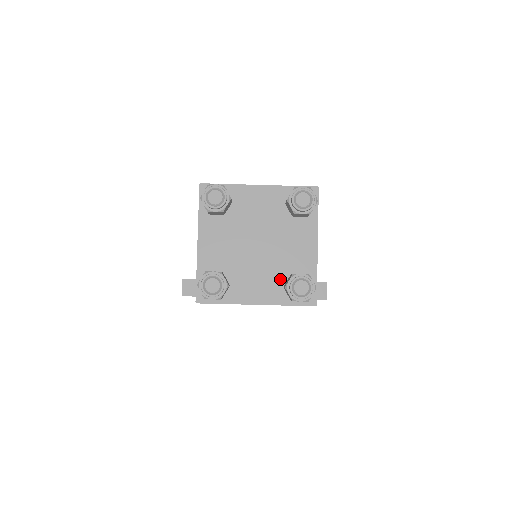
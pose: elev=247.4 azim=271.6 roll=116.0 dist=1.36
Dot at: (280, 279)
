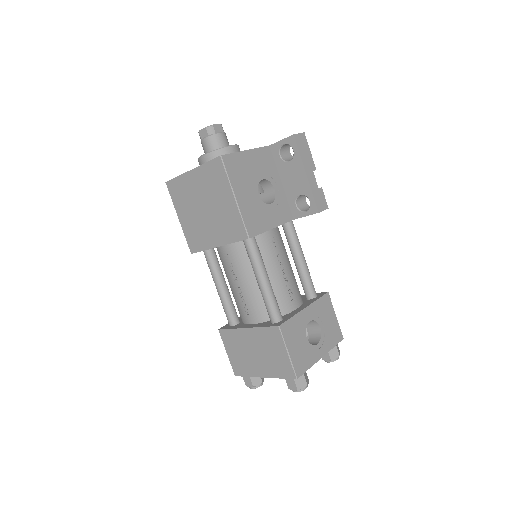
Dot at: occluded
